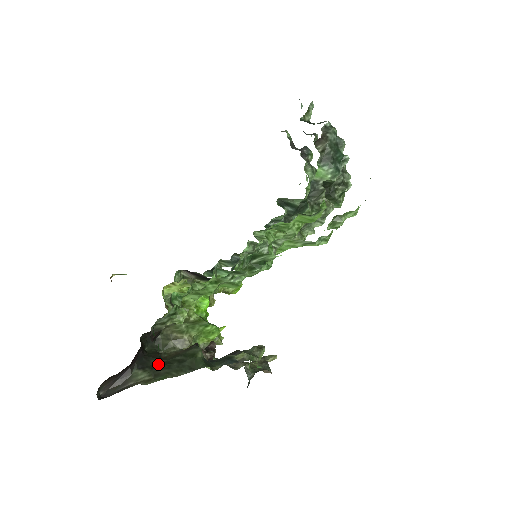
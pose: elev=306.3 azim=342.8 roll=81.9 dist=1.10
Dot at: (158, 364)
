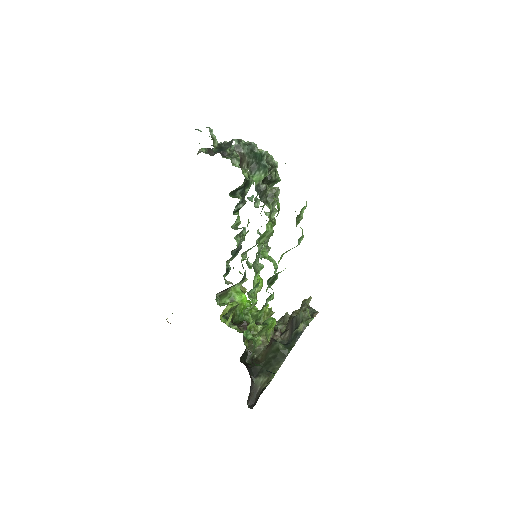
Dot at: (263, 367)
